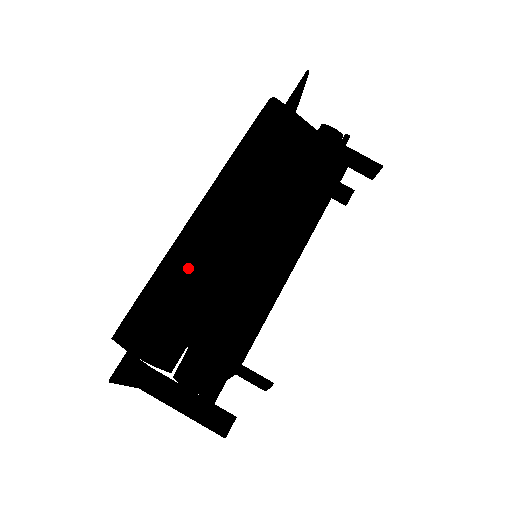
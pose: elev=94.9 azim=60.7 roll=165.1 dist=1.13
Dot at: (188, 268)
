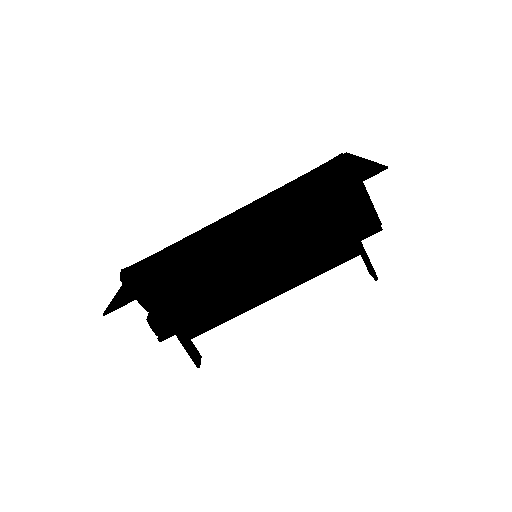
Dot at: occluded
